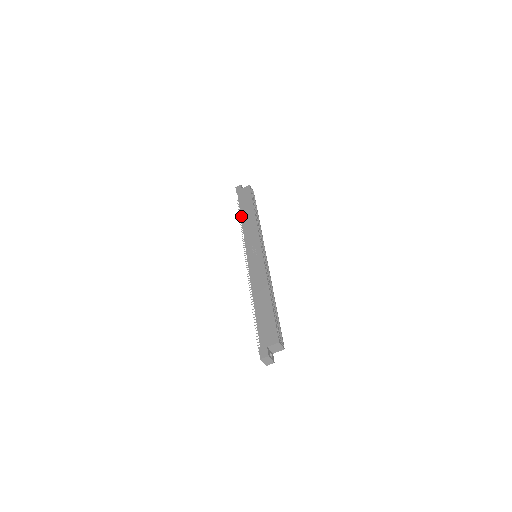
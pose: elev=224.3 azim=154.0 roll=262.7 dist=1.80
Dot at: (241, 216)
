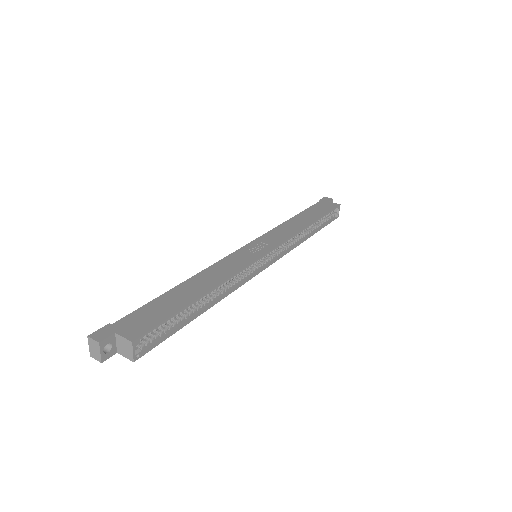
Dot at: (294, 216)
